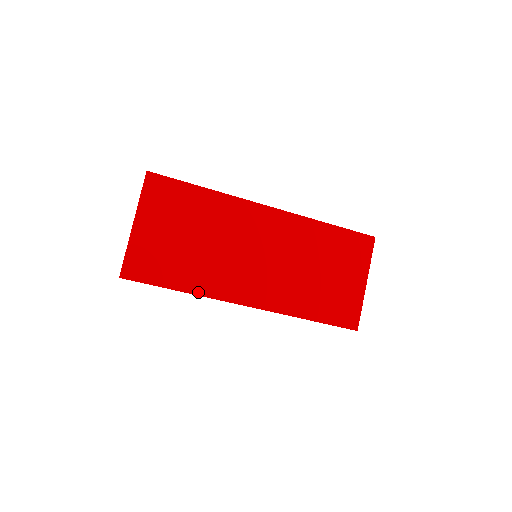
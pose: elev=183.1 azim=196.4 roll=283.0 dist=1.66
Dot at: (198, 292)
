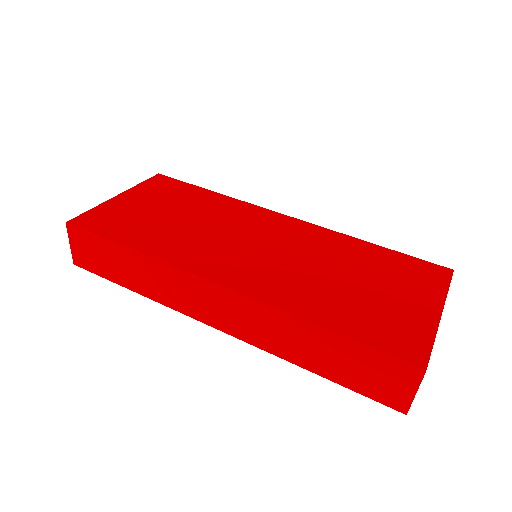
Dot at: (153, 255)
